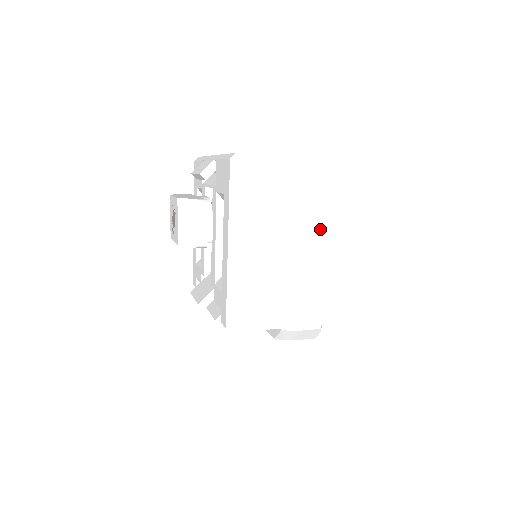
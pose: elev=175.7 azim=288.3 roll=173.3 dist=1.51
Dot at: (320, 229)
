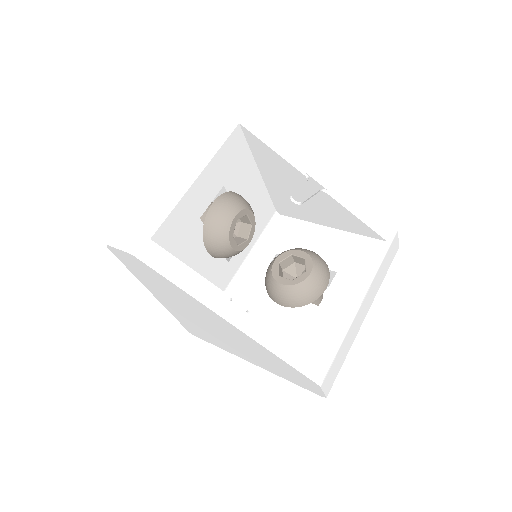
Dot at: (223, 321)
